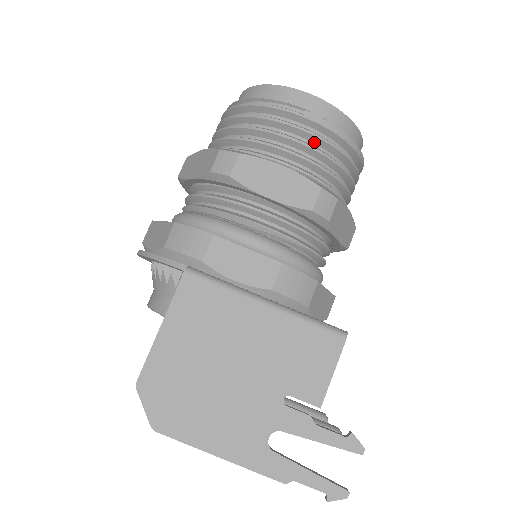
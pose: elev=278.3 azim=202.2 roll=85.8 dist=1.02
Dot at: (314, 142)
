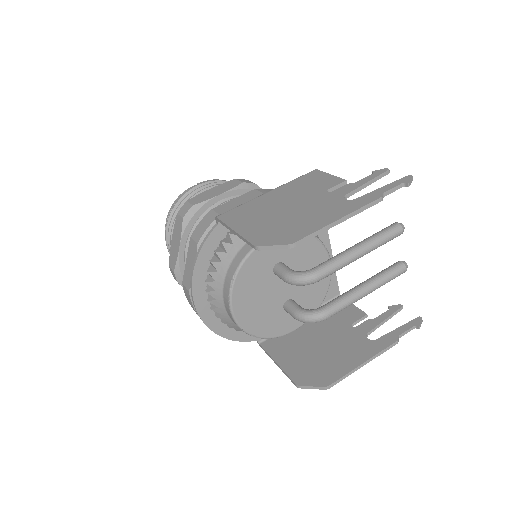
Dot at: occluded
